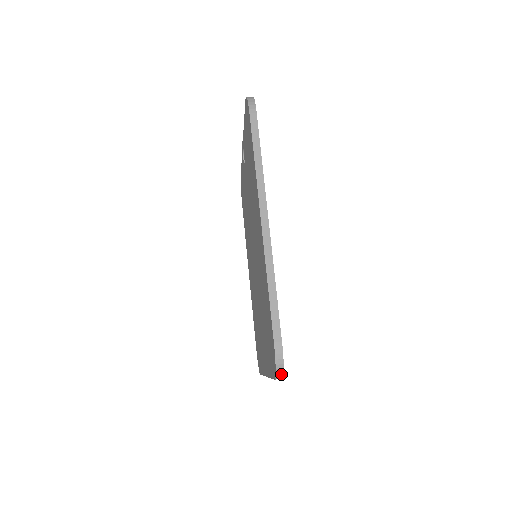
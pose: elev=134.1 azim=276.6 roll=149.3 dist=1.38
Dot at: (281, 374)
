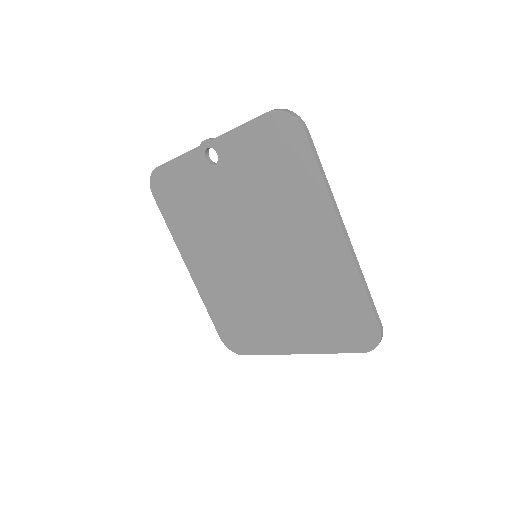
Dot at: (376, 346)
